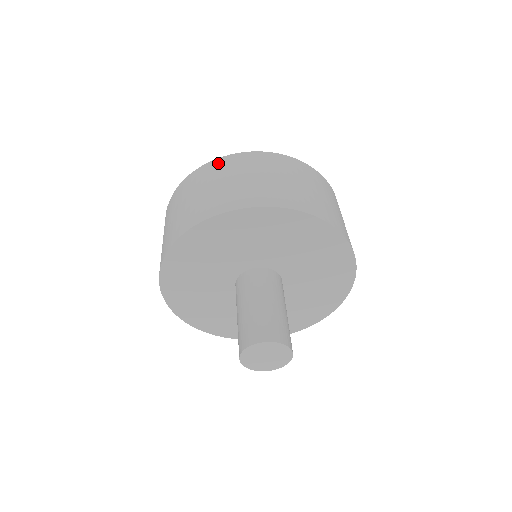
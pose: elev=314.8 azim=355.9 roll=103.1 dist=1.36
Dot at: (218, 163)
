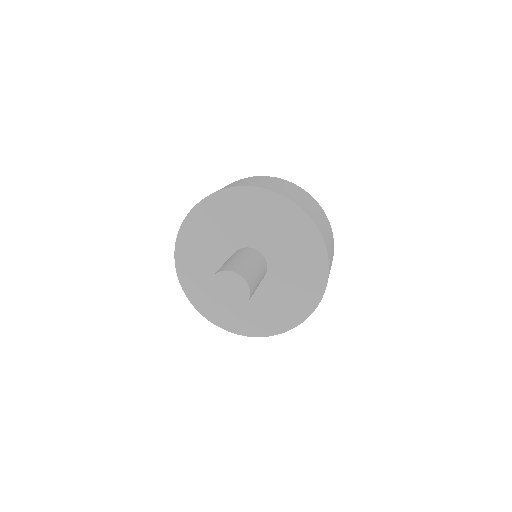
Dot at: occluded
